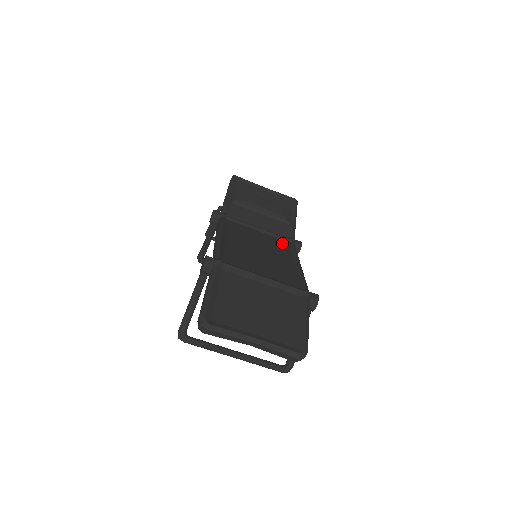
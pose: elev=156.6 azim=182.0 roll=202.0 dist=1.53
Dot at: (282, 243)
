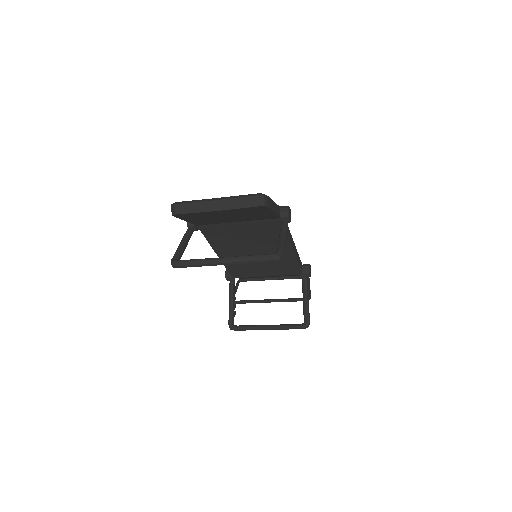
Dot at: occluded
